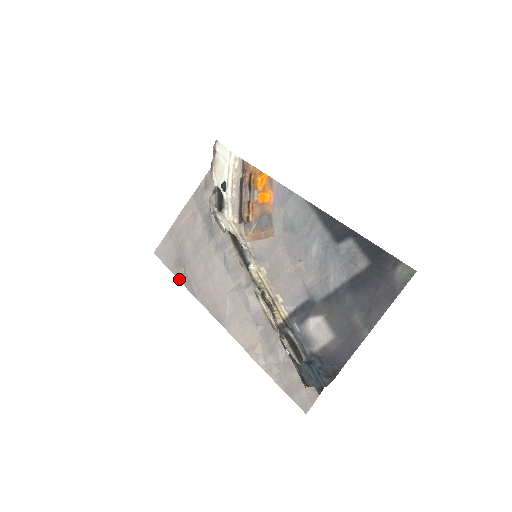
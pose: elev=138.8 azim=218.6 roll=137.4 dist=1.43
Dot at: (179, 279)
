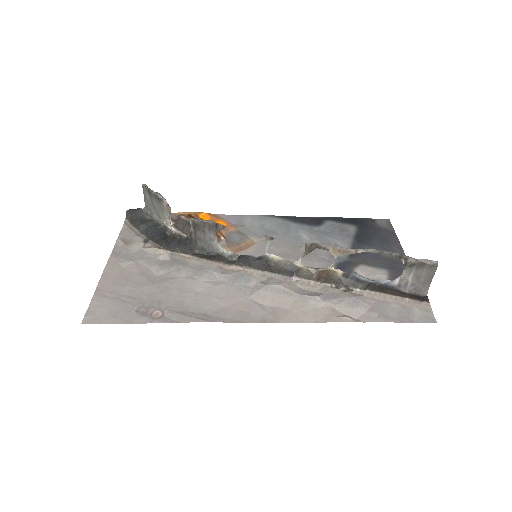
Dot at: (160, 321)
